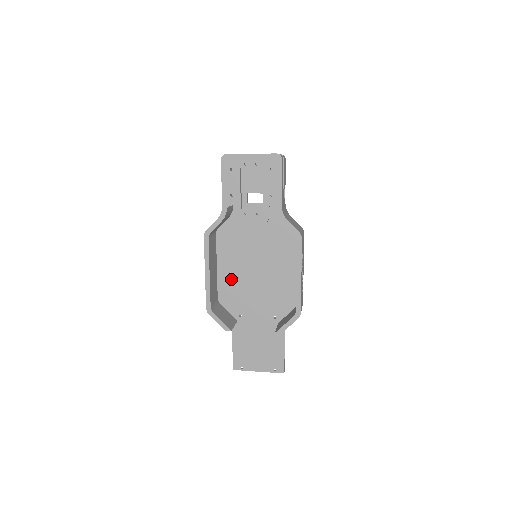
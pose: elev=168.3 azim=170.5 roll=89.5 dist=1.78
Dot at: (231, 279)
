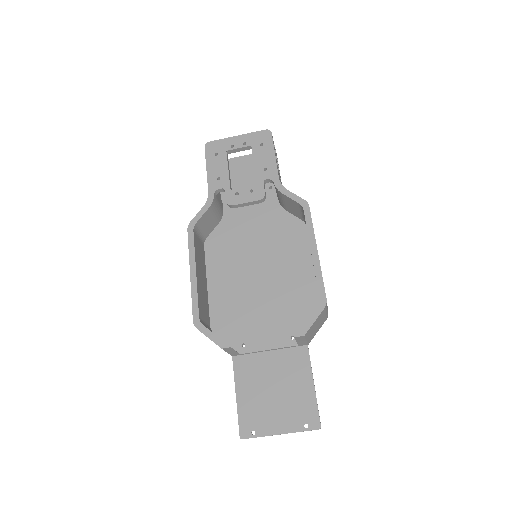
Dot at: (227, 296)
